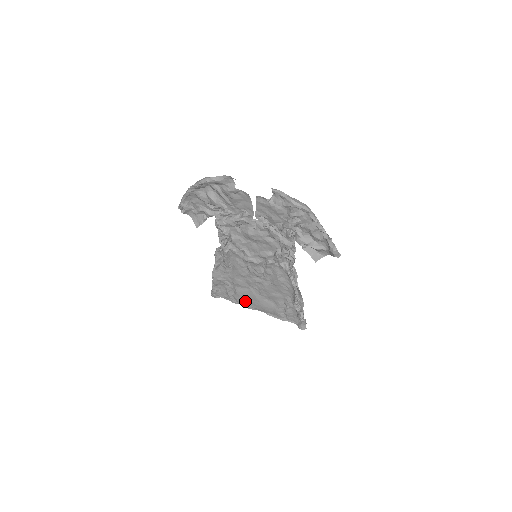
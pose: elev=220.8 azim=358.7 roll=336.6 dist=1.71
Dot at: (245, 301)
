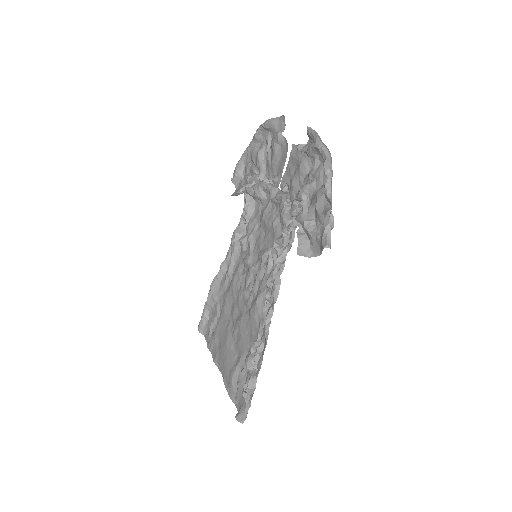
Dot at: (217, 346)
